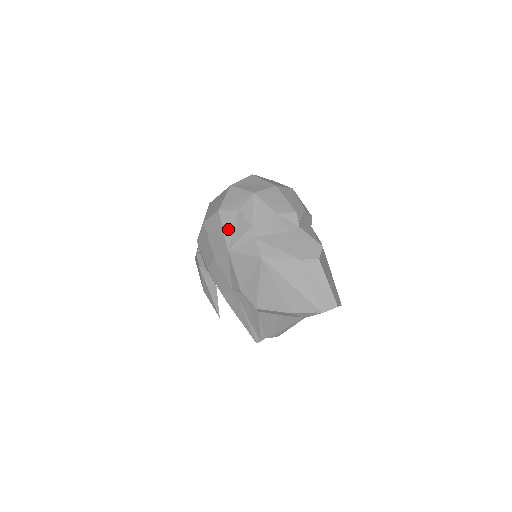
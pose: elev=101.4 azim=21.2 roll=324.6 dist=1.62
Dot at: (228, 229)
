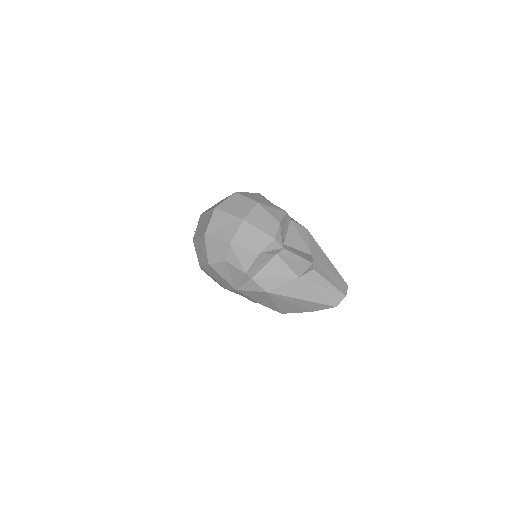
Dot at: (226, 276)
